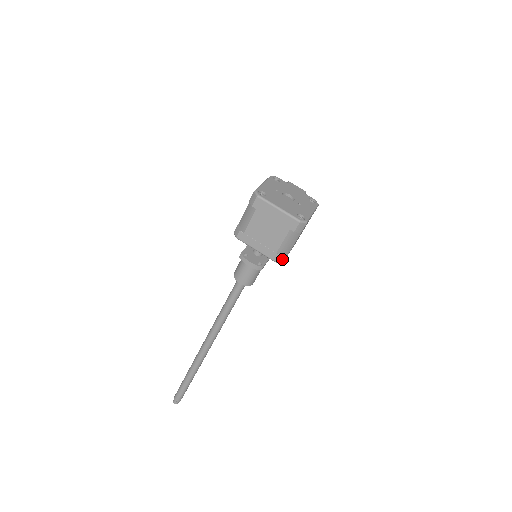
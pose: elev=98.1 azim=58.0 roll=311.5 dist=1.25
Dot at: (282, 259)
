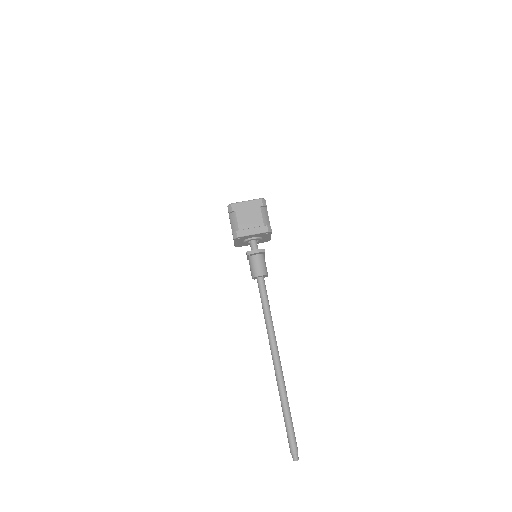
Dot at: (270, 228)
